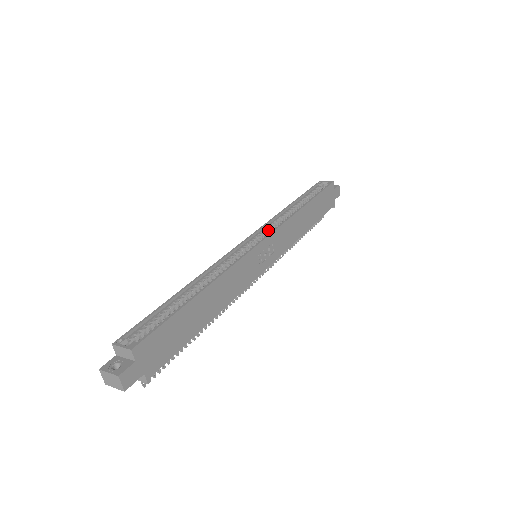
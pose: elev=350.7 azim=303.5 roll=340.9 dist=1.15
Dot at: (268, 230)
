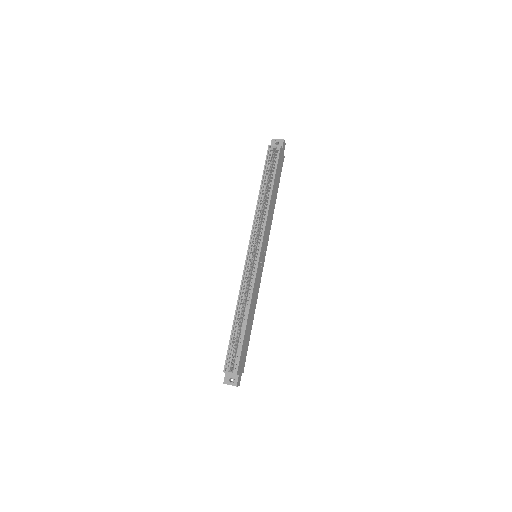
Dot at: (256, 233)
